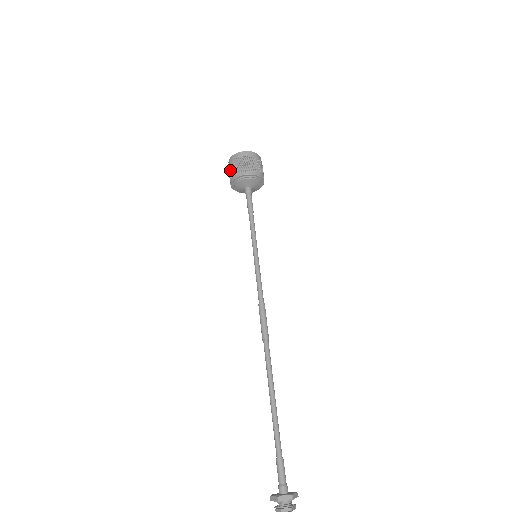
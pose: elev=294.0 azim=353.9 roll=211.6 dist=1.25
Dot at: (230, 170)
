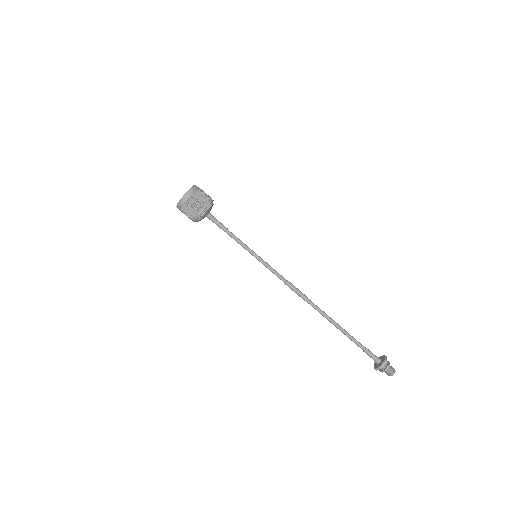
Dot at: occluded
